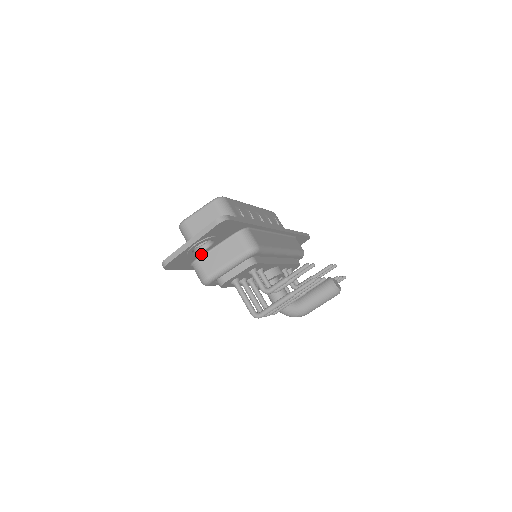
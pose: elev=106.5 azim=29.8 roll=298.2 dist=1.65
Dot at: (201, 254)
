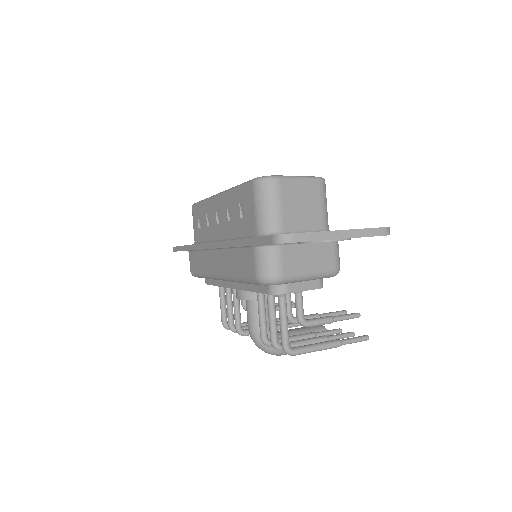
Dot at: occluded
